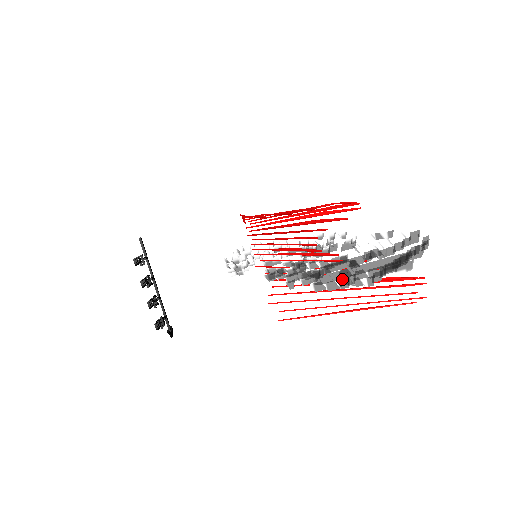
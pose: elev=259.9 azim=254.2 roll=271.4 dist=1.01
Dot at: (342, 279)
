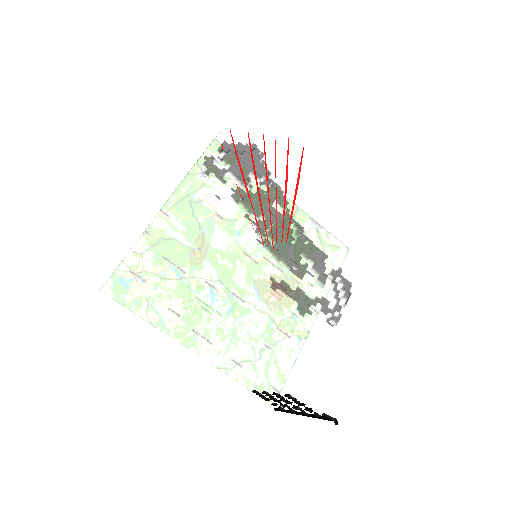
Dot at: (228, 171)
